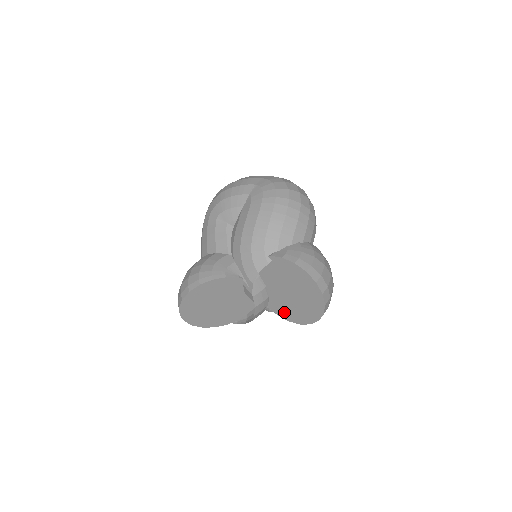
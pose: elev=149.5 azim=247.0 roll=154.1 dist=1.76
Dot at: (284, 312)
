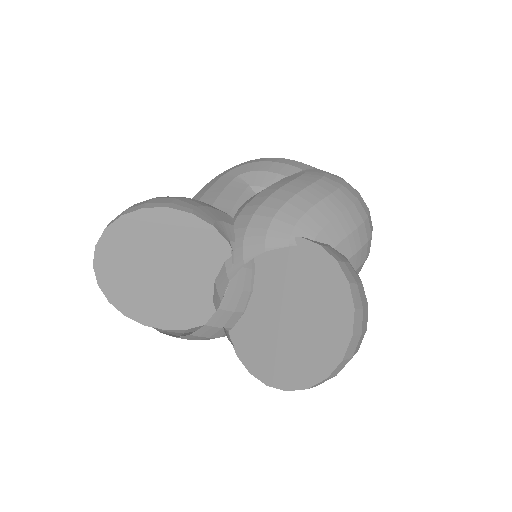
Dot at: (252, 351)
